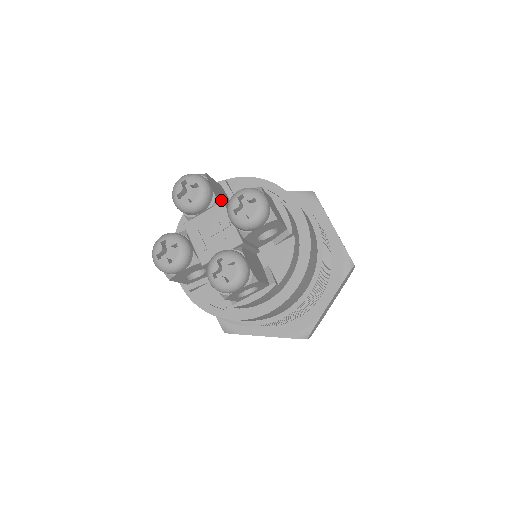
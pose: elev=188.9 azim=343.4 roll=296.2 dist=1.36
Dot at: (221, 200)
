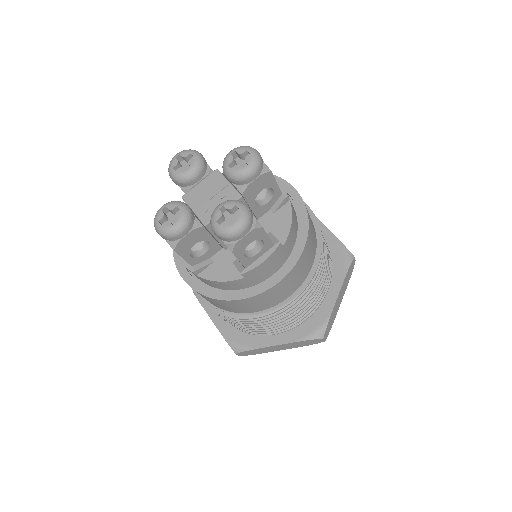
Dot at: occluded
